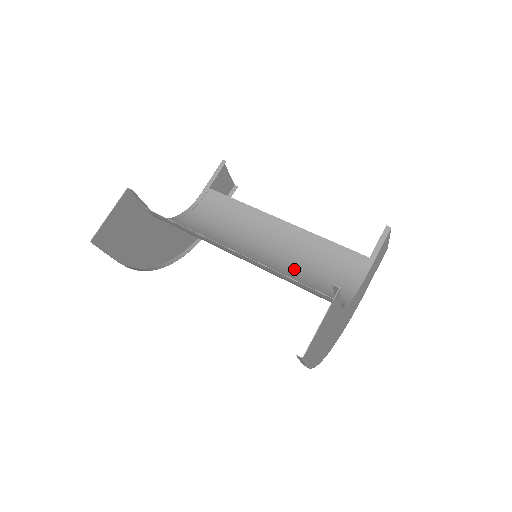
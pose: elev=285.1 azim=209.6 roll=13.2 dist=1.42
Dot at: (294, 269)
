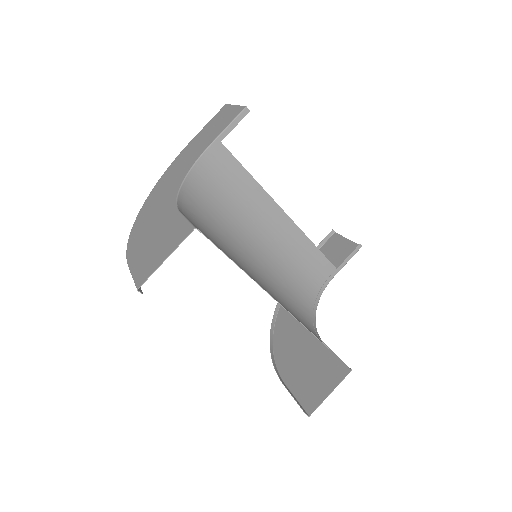
Dot at: (283, 275)
